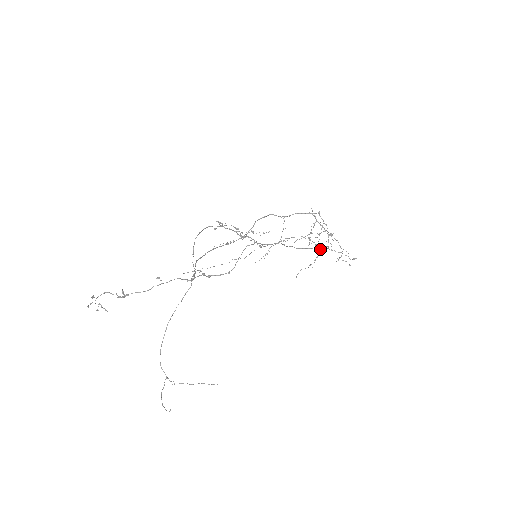
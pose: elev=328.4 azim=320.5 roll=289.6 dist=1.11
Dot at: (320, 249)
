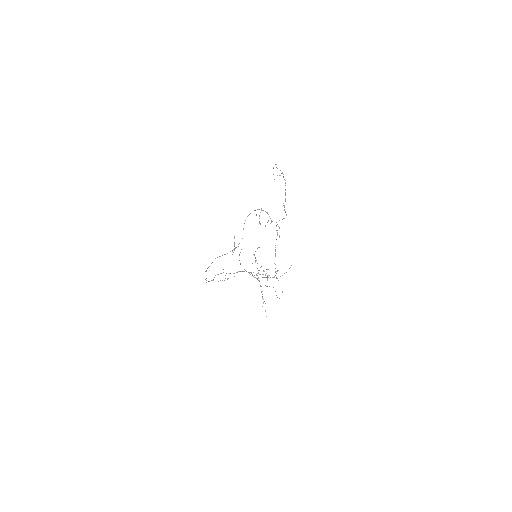
Dot at: occluded
